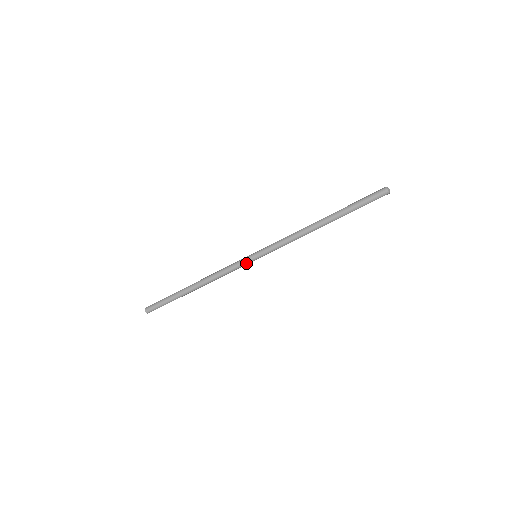
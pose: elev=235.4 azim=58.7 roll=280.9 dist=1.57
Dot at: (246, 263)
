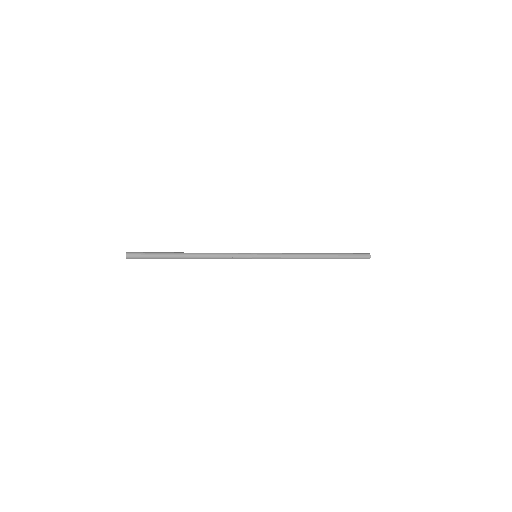
Dot at: occluded
